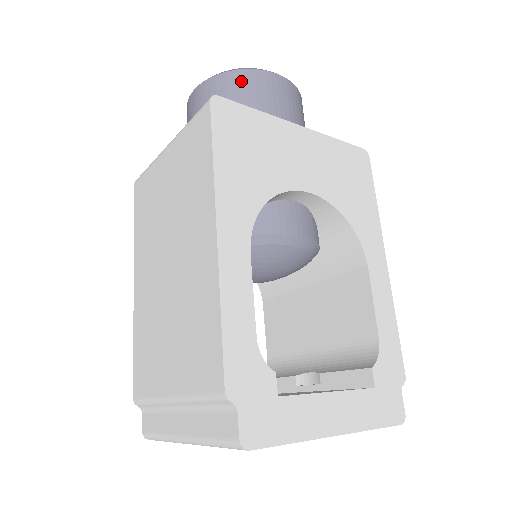
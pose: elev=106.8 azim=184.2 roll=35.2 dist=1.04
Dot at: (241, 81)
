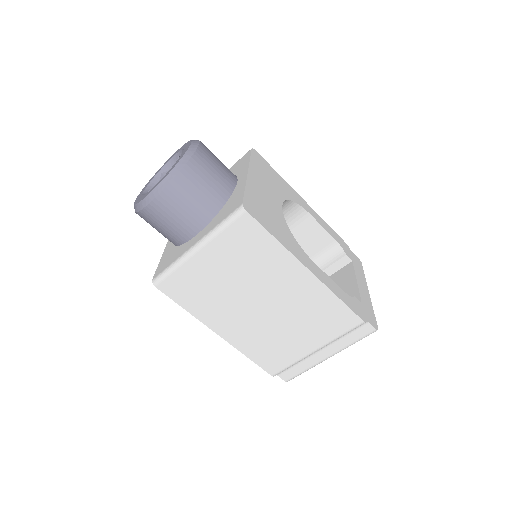
Dot at: (195, 171)
